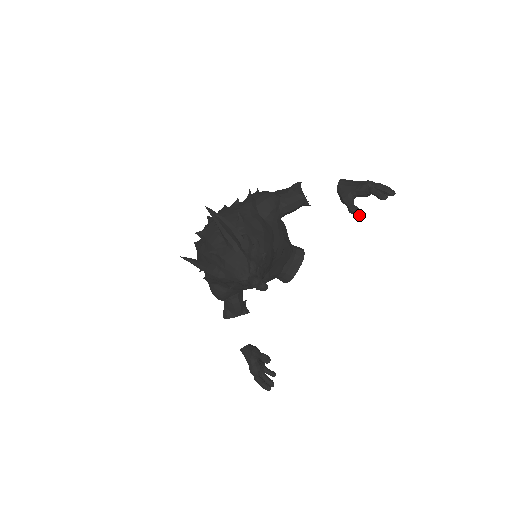
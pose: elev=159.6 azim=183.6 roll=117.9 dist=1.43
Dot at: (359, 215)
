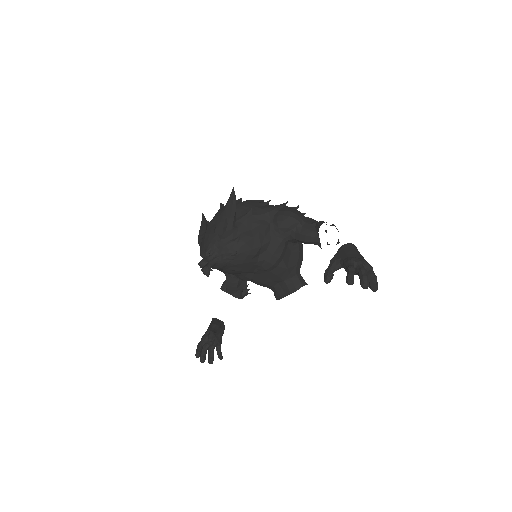
Dot at: (326, 282)
